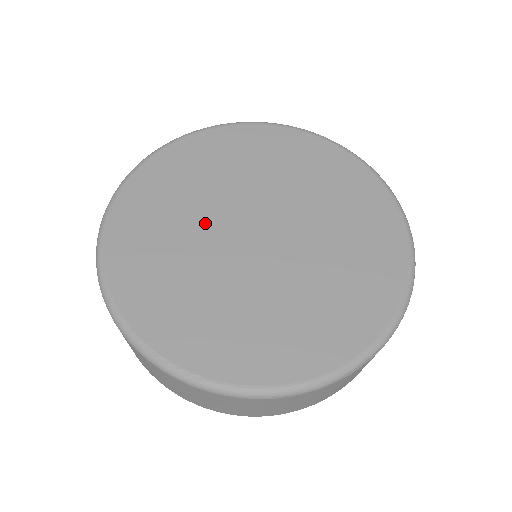
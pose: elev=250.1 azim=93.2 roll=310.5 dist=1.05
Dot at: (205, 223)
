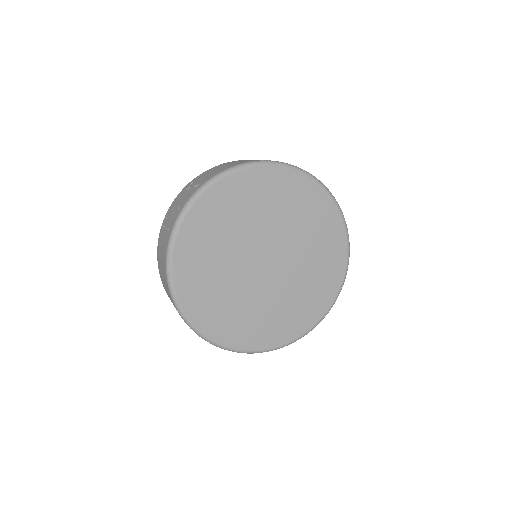
Dot at: (244, 240)
